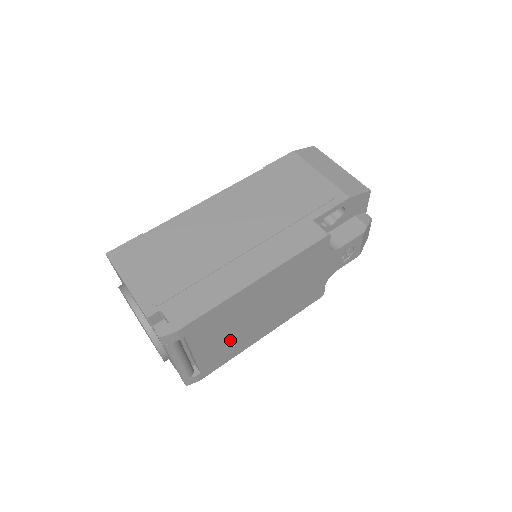
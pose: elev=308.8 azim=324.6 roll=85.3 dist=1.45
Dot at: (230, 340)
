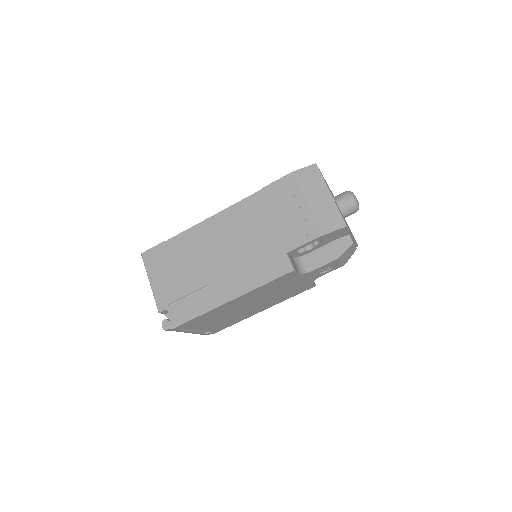
Dot at: (228, 319)
